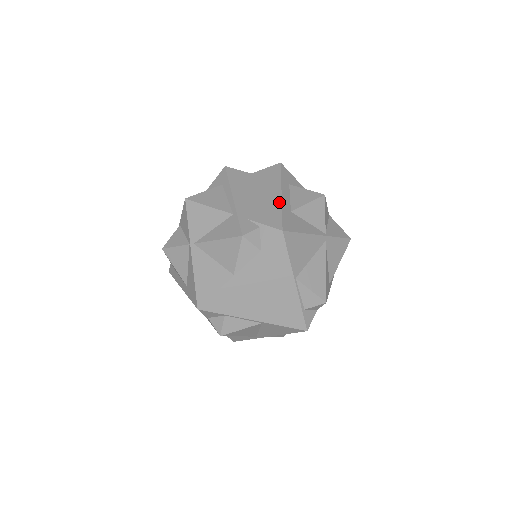
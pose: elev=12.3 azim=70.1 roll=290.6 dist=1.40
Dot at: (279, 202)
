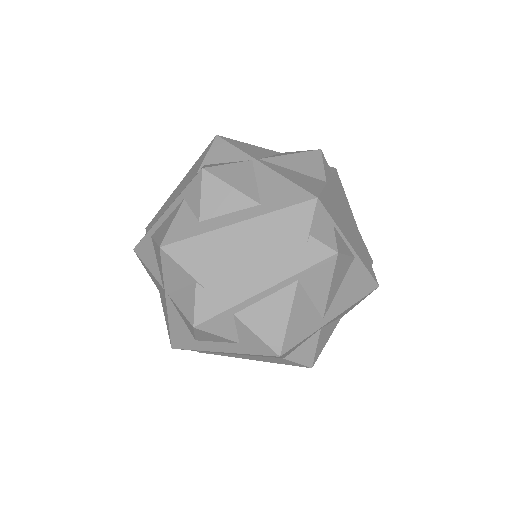
Dot at: occluded
